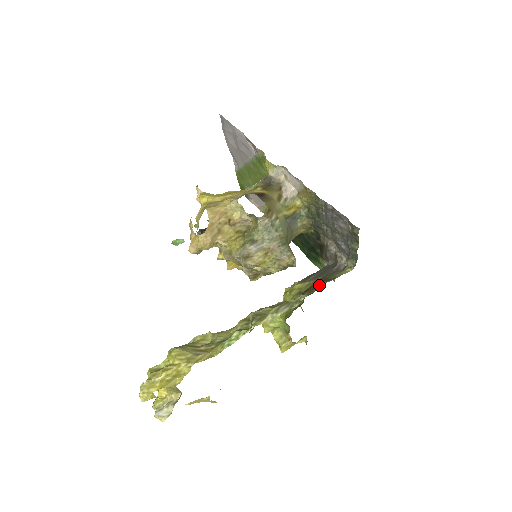
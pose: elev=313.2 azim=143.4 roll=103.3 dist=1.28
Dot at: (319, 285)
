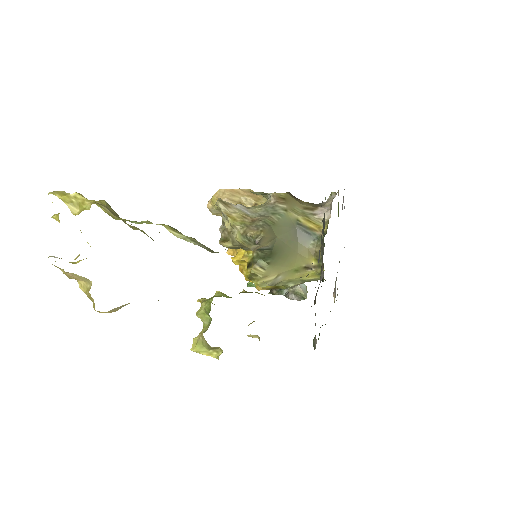
Dot at: occluded
